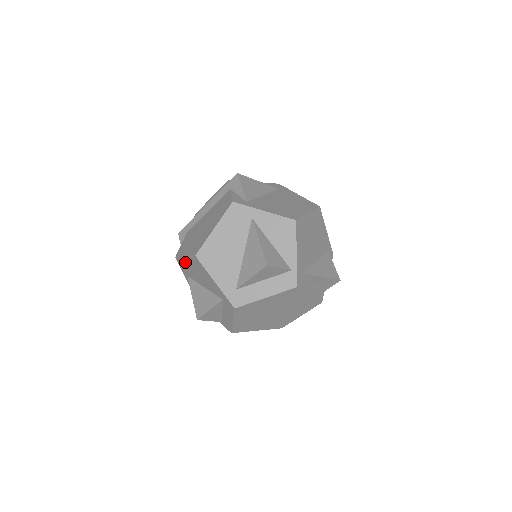
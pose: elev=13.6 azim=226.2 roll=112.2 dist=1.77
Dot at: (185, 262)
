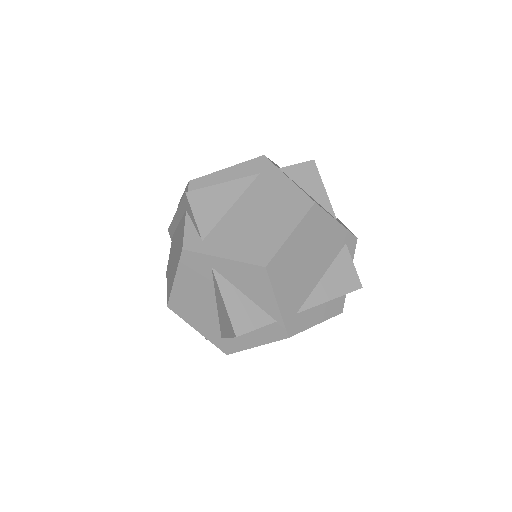
Dot at: occluded
